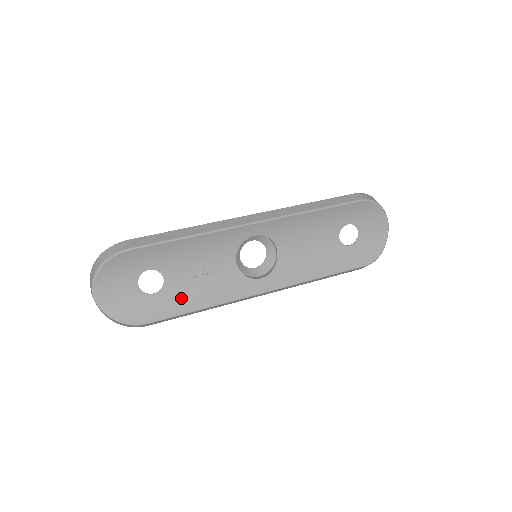
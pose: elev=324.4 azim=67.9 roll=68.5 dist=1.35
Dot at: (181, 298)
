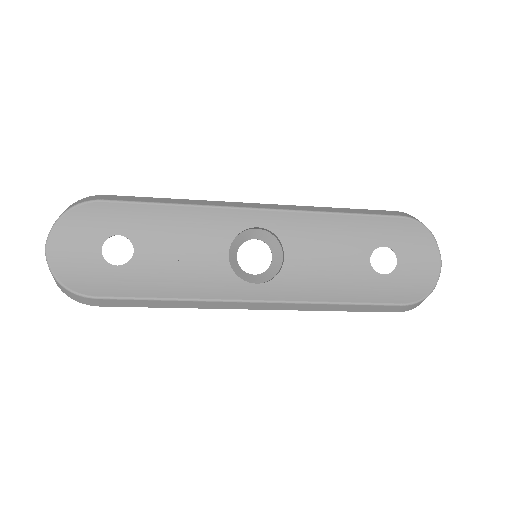
Dot at: (148, 280)
